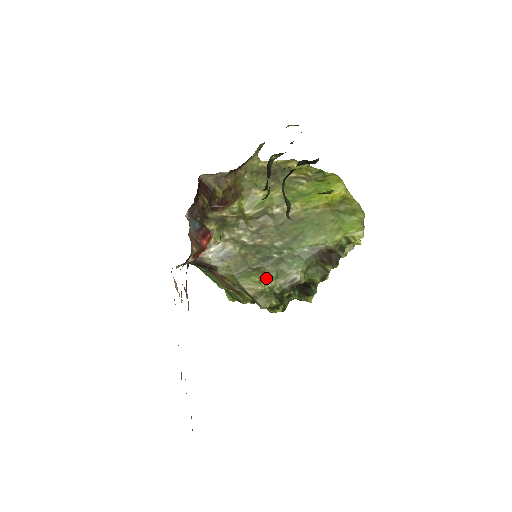
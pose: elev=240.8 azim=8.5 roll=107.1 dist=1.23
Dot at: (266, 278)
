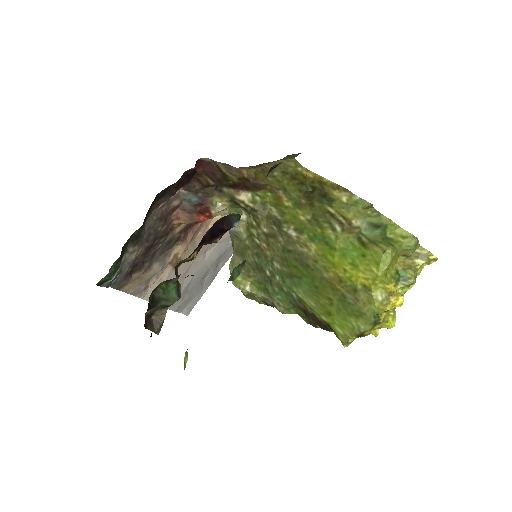
Dot at: (251, 282)
